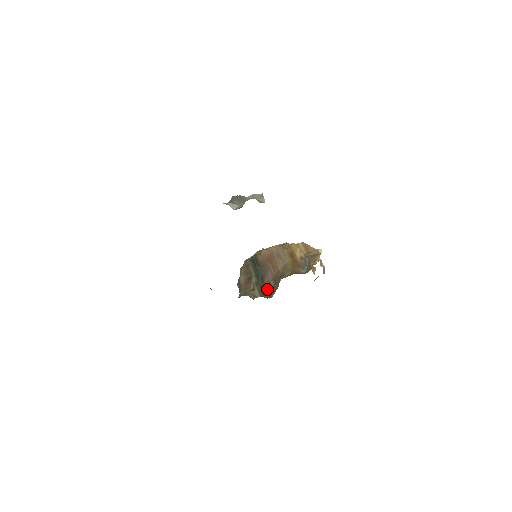
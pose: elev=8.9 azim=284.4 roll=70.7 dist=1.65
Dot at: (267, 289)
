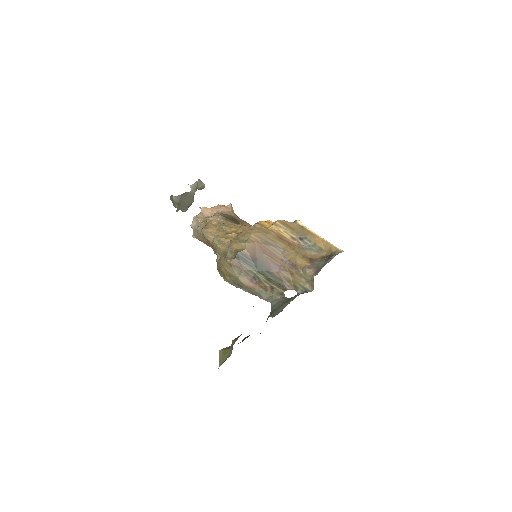
Dot at: (285, 281)
